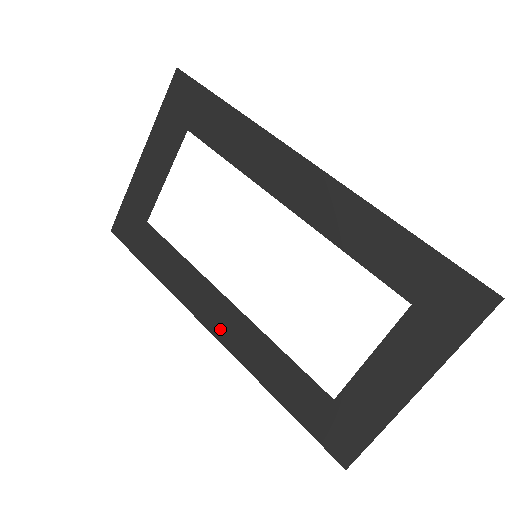
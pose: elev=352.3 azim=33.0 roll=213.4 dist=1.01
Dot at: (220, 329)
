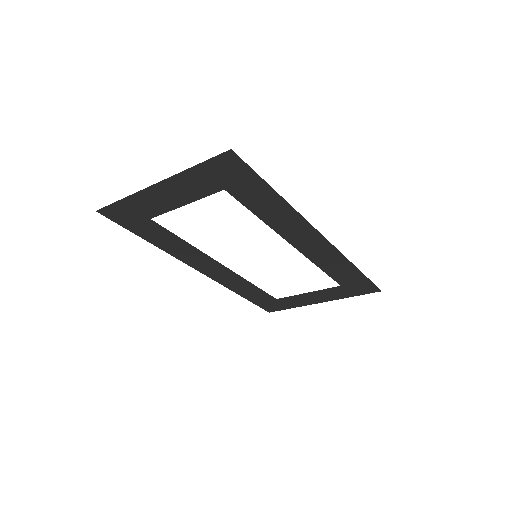
Dot at: (209, 272)
